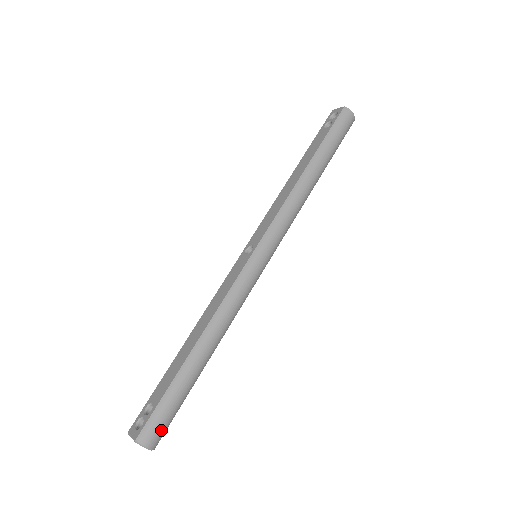
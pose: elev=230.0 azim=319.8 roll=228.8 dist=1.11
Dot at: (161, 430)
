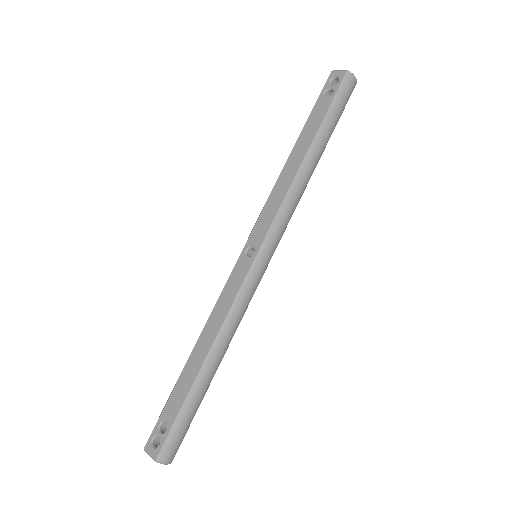
Dot at: (178, 445)
